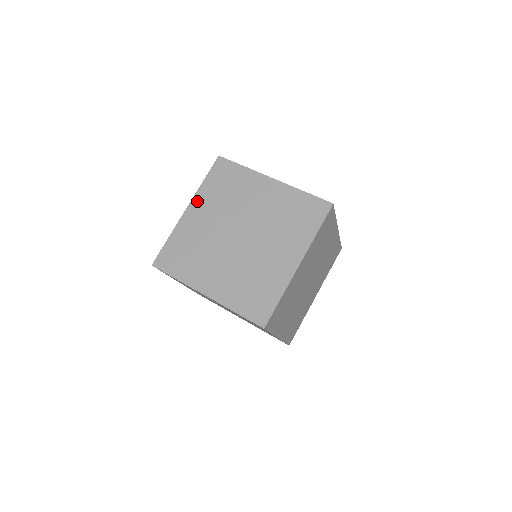
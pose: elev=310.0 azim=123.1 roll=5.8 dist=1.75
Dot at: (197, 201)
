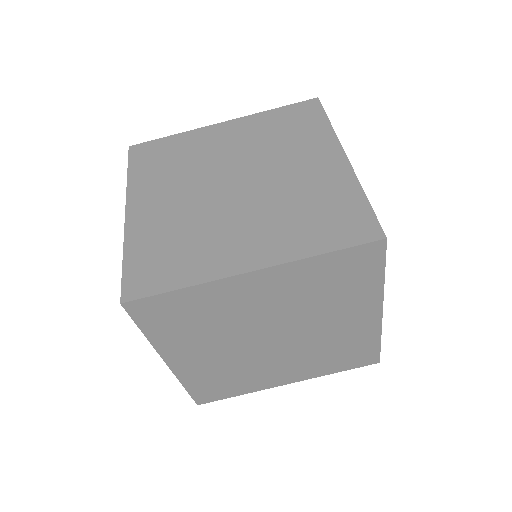
Dot at: (169, 352)
